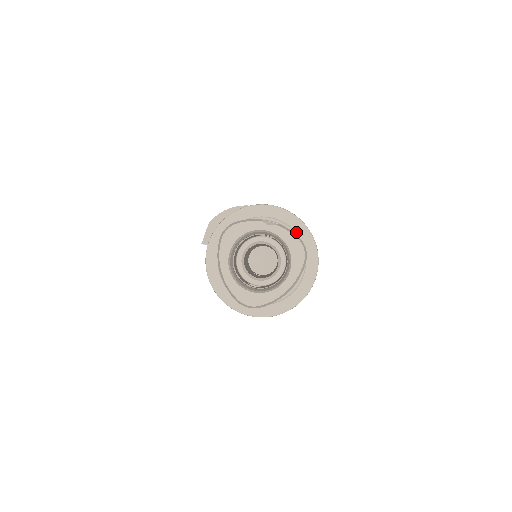
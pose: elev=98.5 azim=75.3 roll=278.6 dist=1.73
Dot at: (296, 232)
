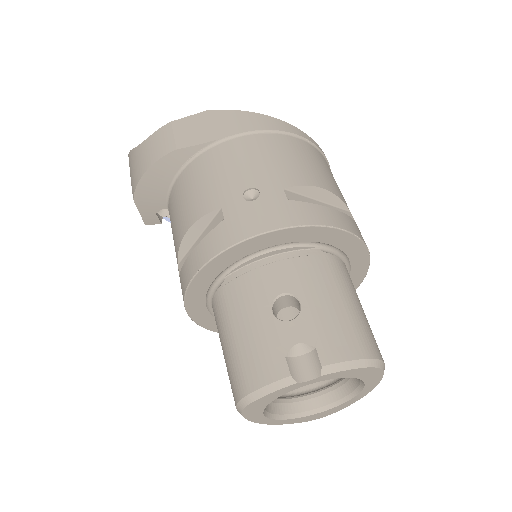
Dot at: (317, 242)
